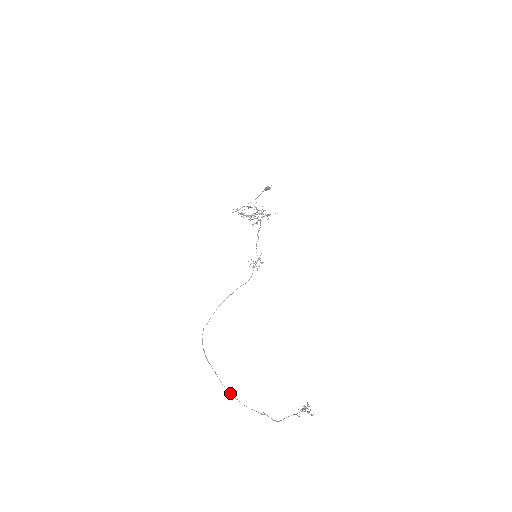
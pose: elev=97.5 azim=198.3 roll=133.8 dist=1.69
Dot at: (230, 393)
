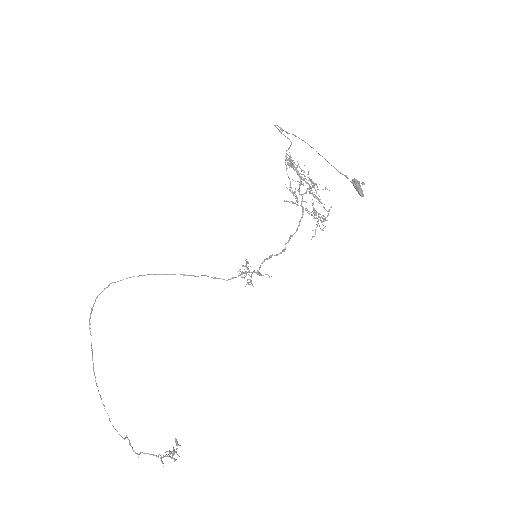
Dot at: (98, 391)
